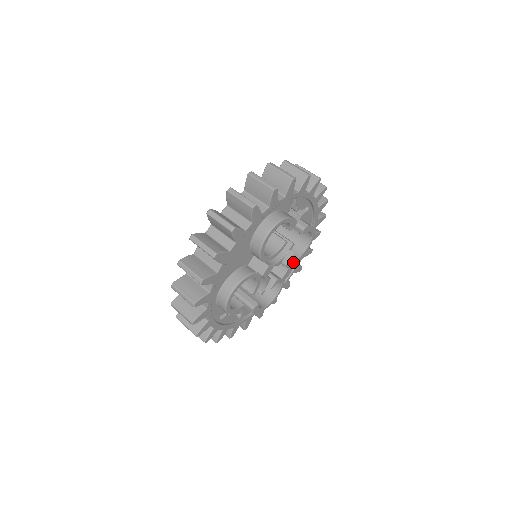
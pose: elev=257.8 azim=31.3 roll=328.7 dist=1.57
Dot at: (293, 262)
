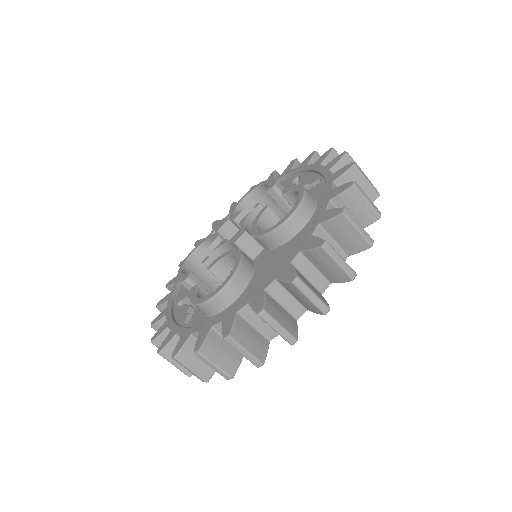
Dot at: occluded
